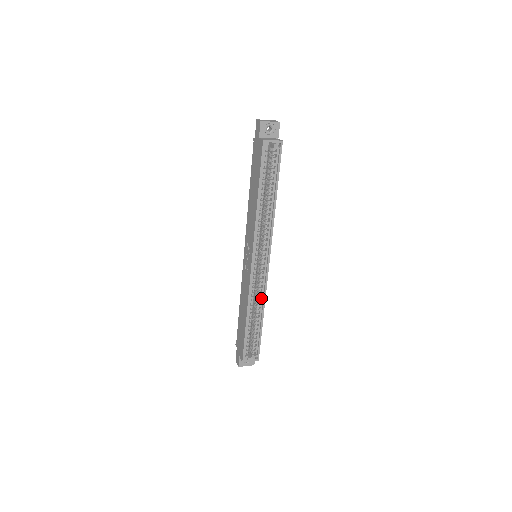
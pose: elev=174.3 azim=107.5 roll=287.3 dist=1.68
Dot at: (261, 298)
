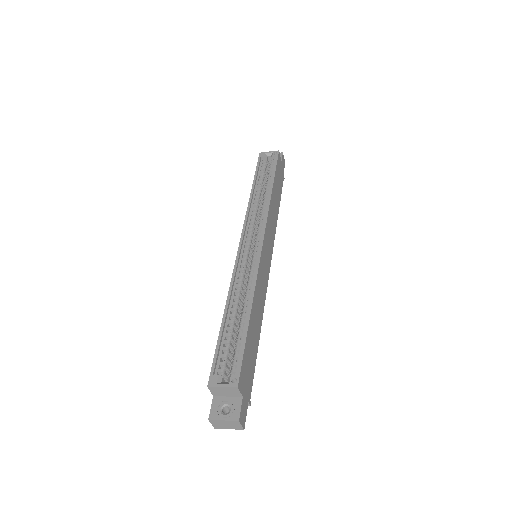
Dot at: (251, 286)
